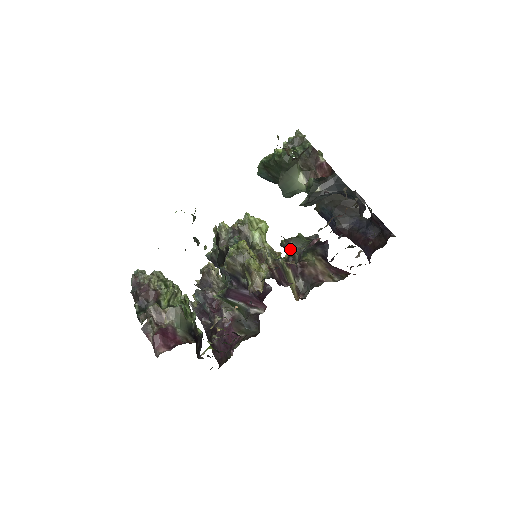
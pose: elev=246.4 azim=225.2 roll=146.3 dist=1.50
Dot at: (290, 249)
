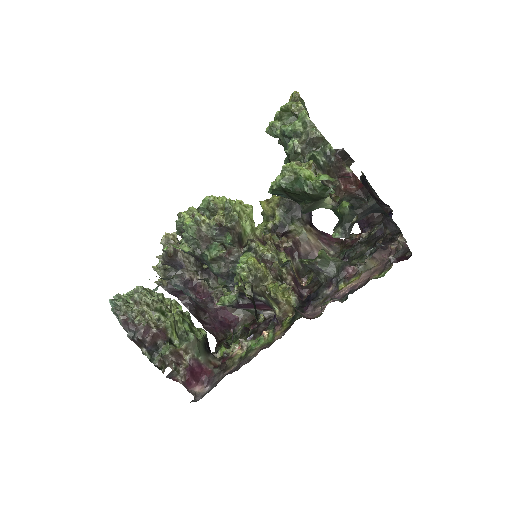
Dot at: (315, 270)
